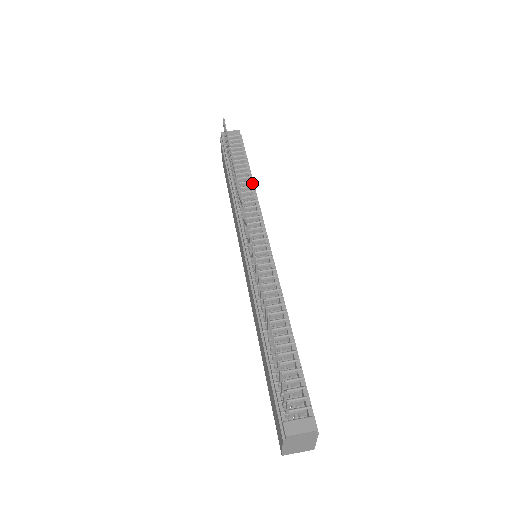
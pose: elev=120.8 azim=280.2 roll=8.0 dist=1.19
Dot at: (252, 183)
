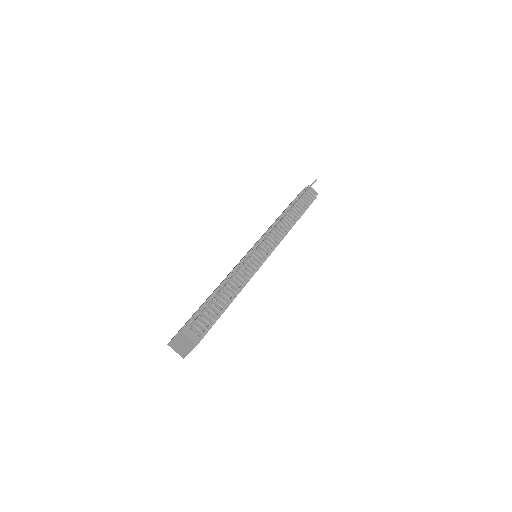
Dot at: occluded
